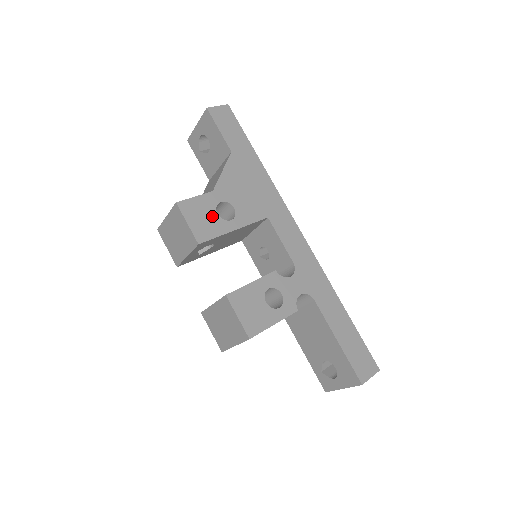
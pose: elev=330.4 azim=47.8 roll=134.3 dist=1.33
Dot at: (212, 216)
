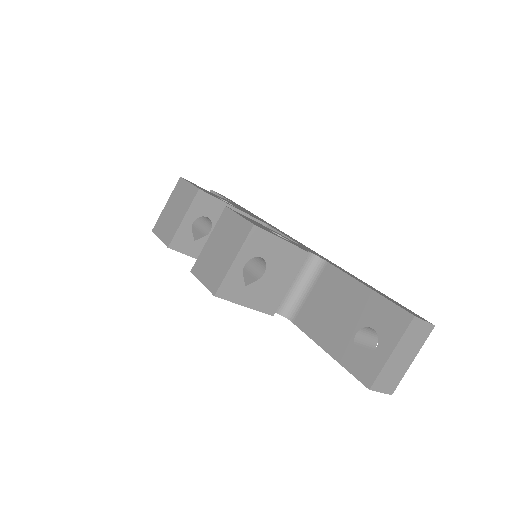
Dot at: occluded
